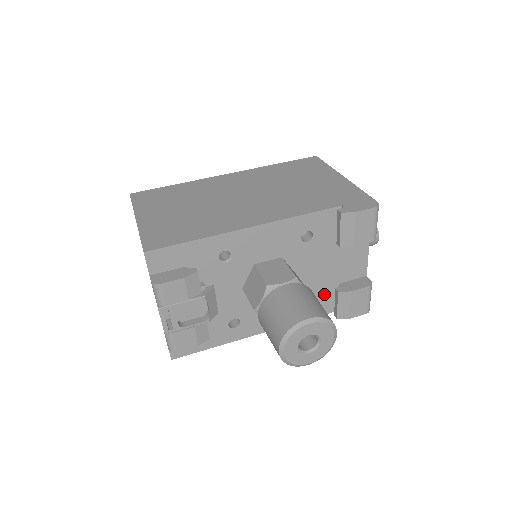
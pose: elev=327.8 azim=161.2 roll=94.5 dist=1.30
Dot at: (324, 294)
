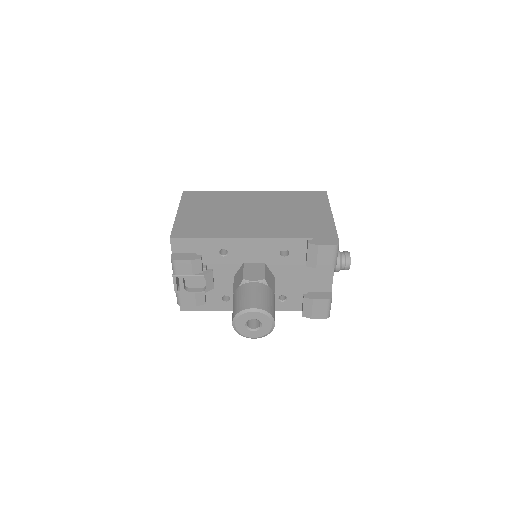
Dot at: (296, 296)
